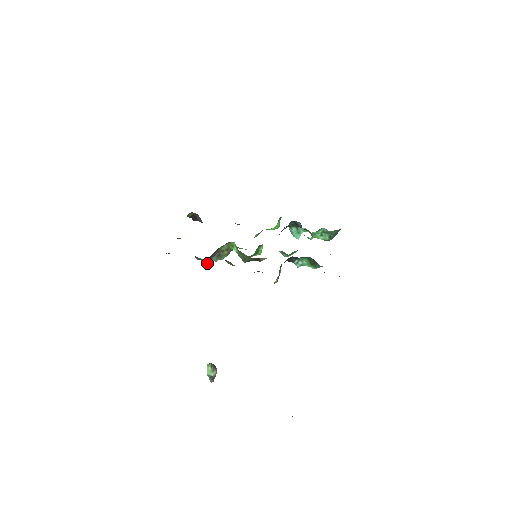
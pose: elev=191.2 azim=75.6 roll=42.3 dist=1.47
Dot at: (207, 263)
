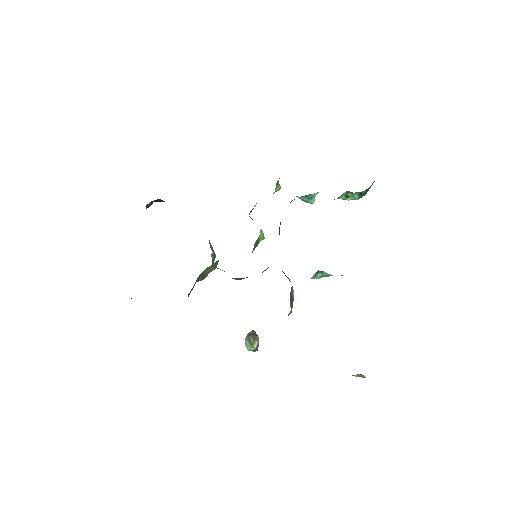
Dot at: occluded
